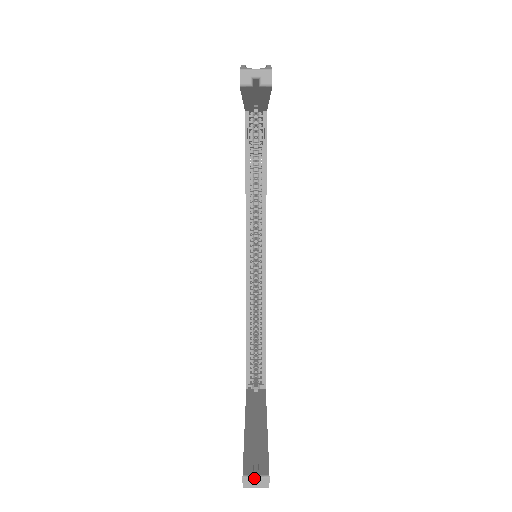
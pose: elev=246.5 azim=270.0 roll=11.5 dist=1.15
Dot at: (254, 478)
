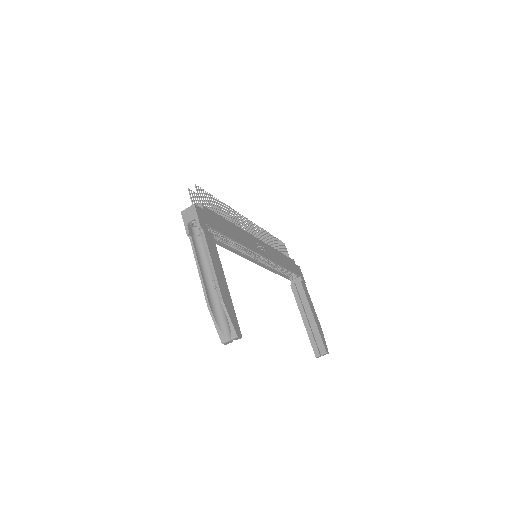
Dot at: (321, 354)
